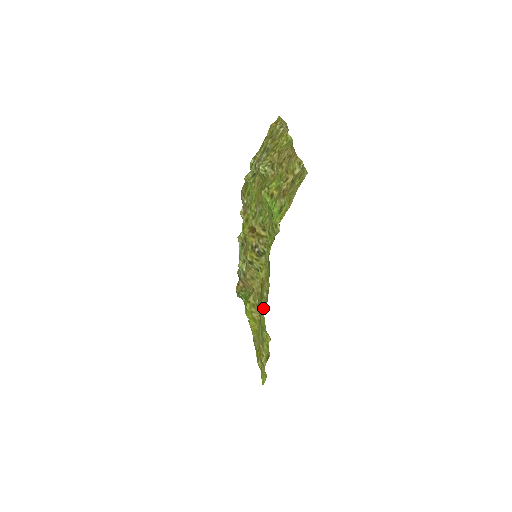
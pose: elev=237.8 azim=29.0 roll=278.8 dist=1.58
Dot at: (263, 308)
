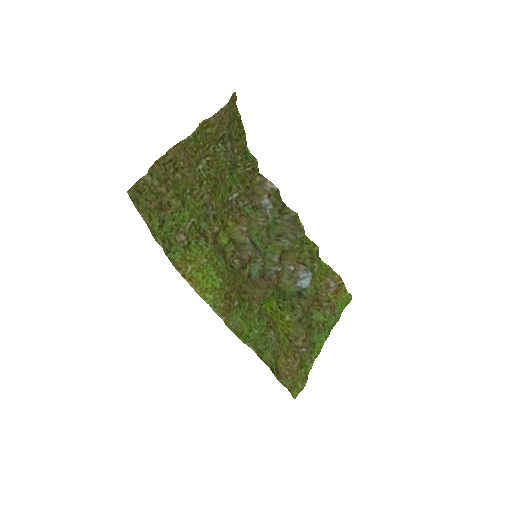
Dot at: (230, 319)
